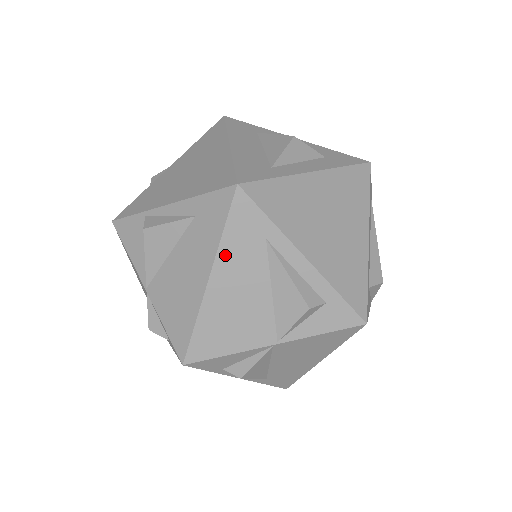
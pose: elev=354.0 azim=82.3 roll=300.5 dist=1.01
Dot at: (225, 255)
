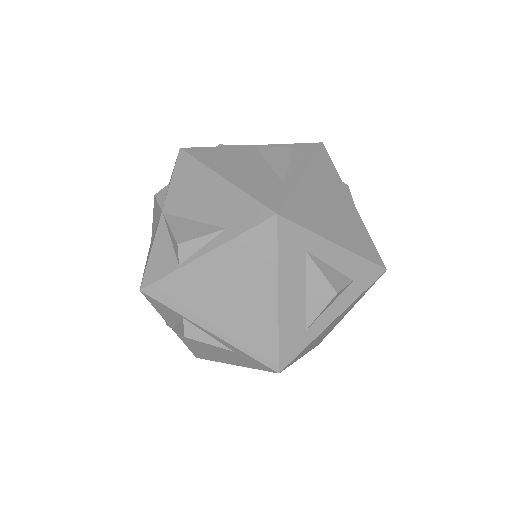
Dot at: occluded
